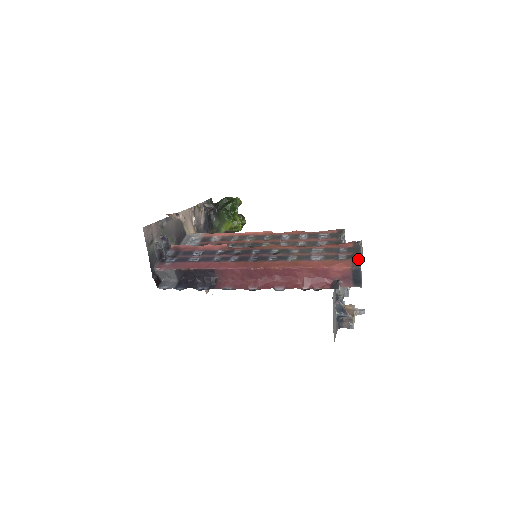
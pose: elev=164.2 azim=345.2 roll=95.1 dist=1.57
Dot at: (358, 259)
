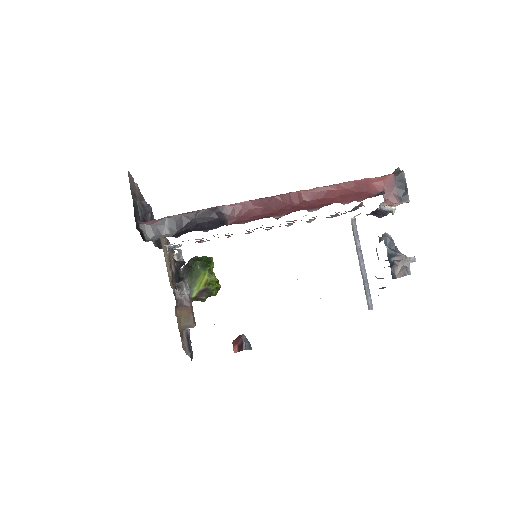
Dot at: (396, 169)
